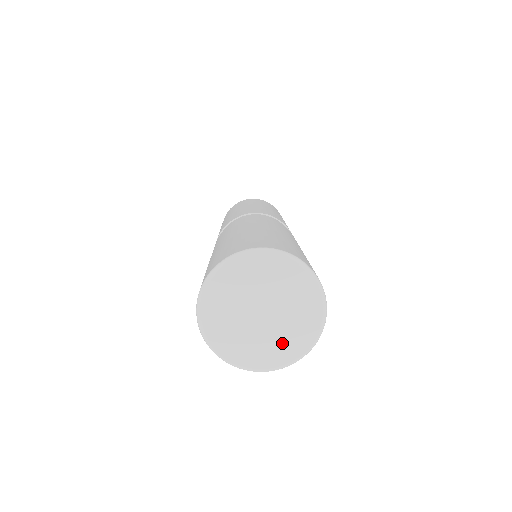
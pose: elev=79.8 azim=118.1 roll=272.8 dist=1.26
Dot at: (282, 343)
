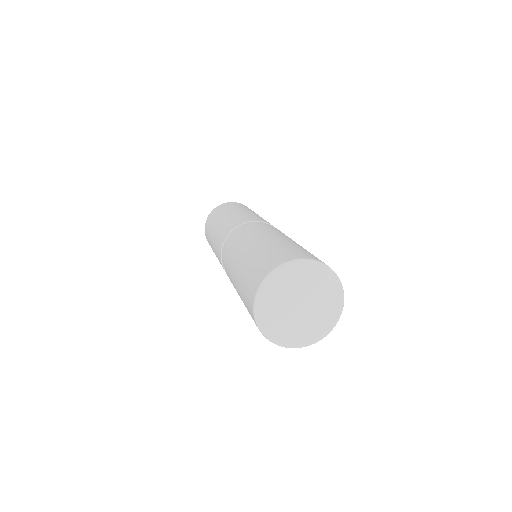
Dot at: (312, 327)
